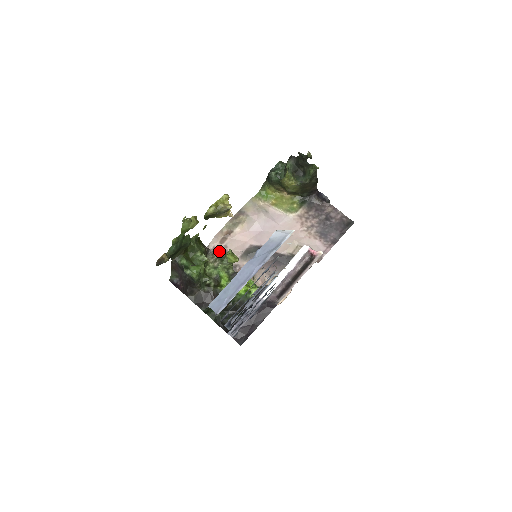
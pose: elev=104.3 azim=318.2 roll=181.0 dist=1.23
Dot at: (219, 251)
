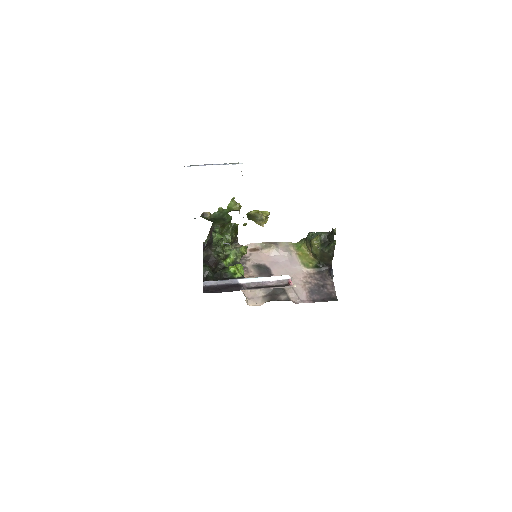
Dot at: (242, 245)
